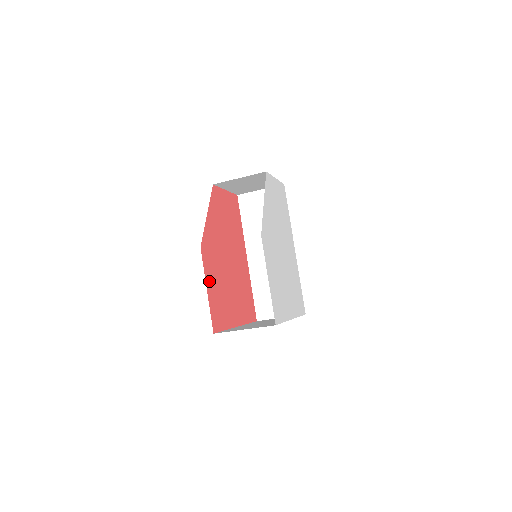
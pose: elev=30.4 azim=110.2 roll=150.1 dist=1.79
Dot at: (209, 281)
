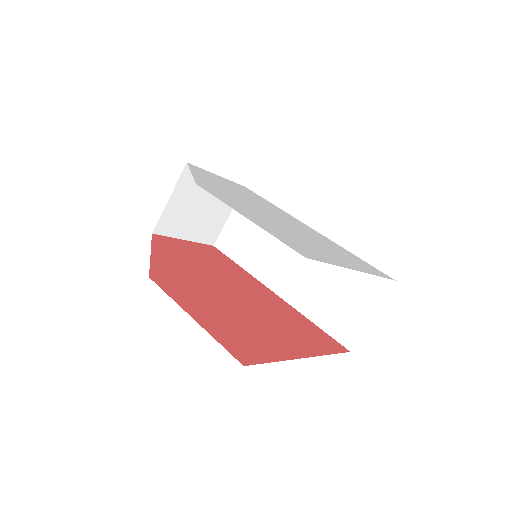
Dot at: (193, 309)
